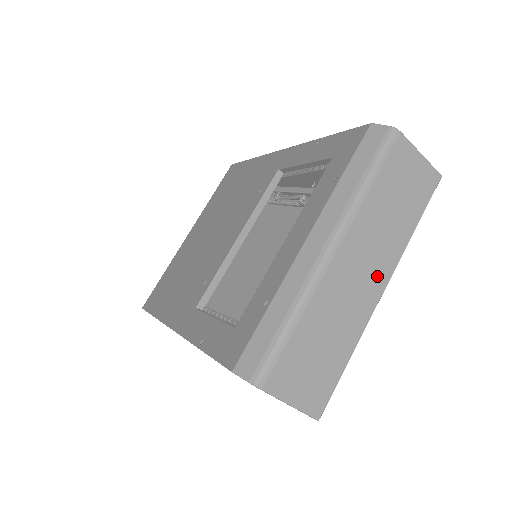
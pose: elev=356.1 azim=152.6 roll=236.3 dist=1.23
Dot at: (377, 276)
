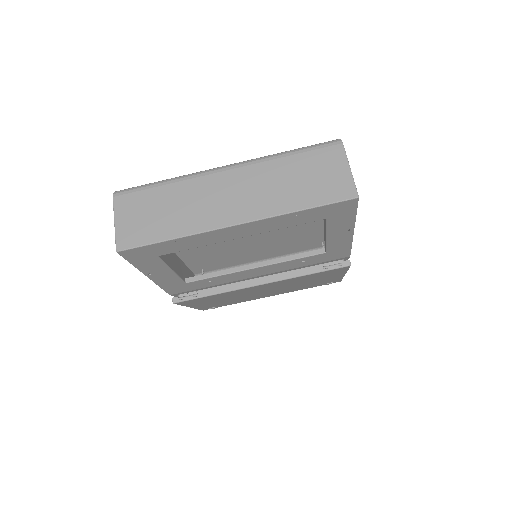
Dot at: (239, 211)
